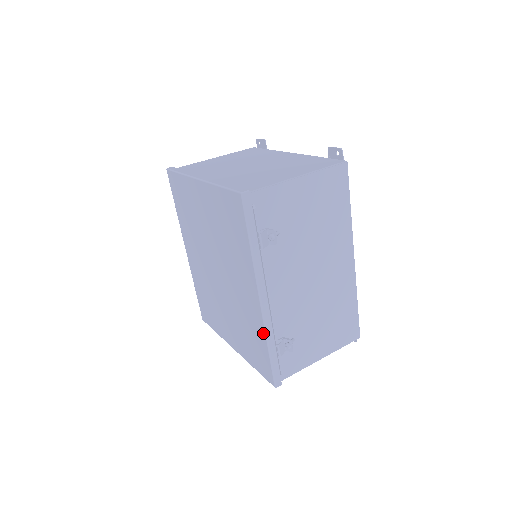
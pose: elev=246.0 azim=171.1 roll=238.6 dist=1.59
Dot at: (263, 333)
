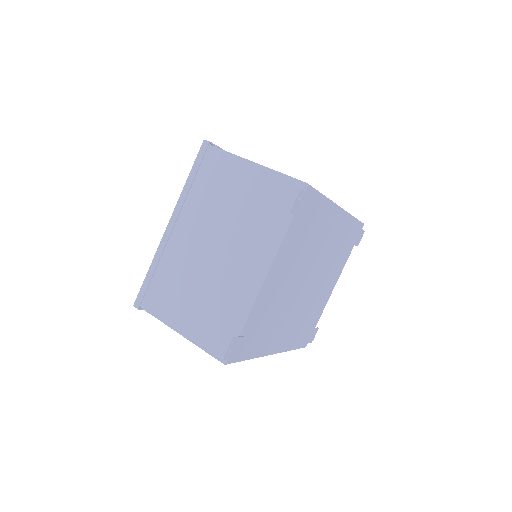
Dot at: occluded
